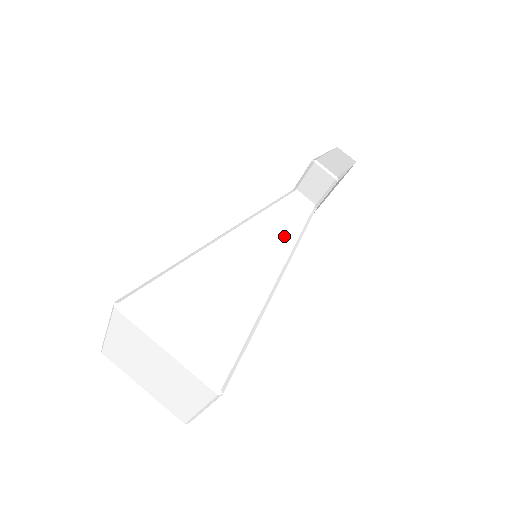
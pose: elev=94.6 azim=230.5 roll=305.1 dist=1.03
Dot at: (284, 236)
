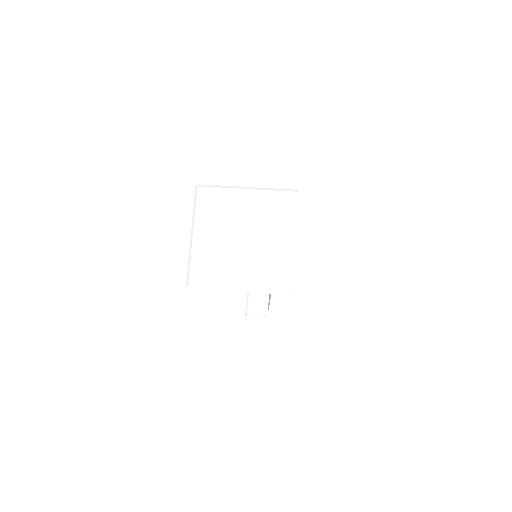
Dot at: occluded
